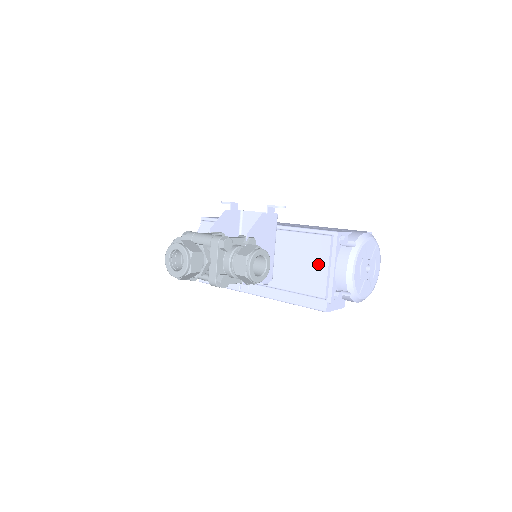
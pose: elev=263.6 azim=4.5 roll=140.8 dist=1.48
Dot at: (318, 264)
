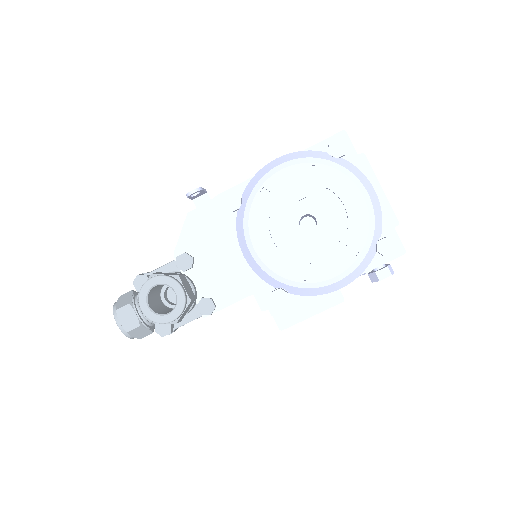
Dot at: occluded
